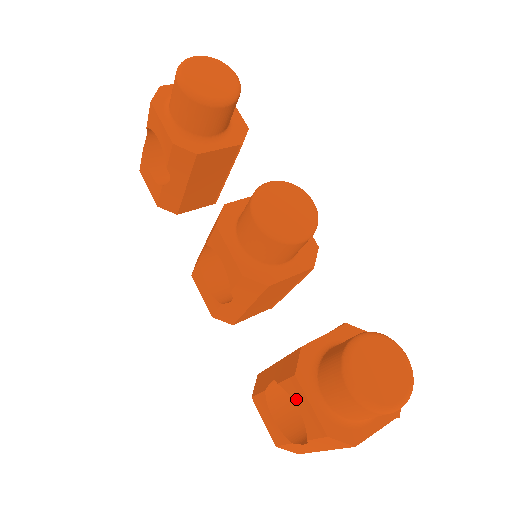
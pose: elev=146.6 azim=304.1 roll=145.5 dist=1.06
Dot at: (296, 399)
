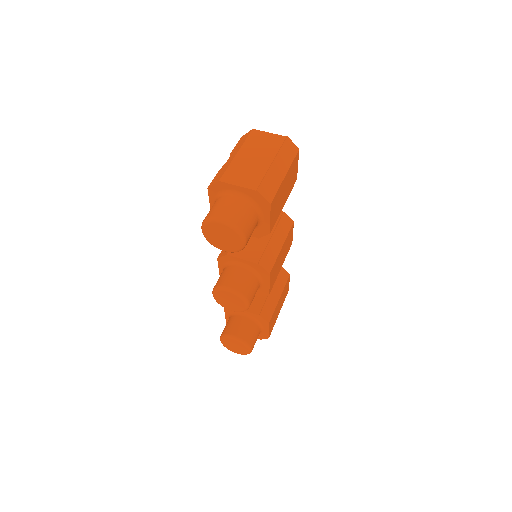
Dot at: occluded
